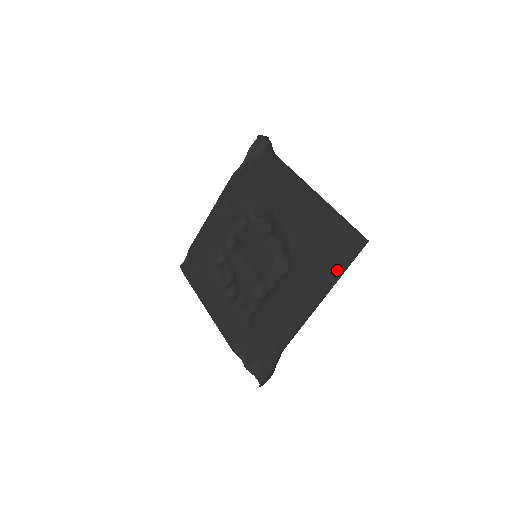
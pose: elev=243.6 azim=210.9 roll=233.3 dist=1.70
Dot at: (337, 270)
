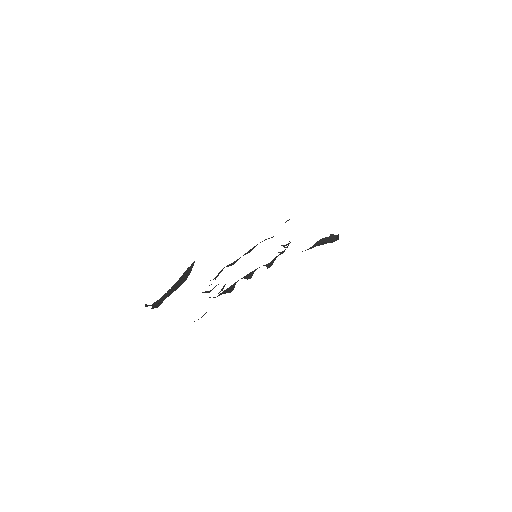
Dot at: occluded
